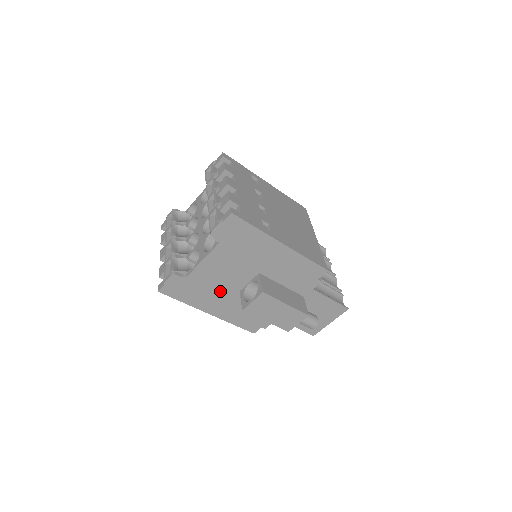
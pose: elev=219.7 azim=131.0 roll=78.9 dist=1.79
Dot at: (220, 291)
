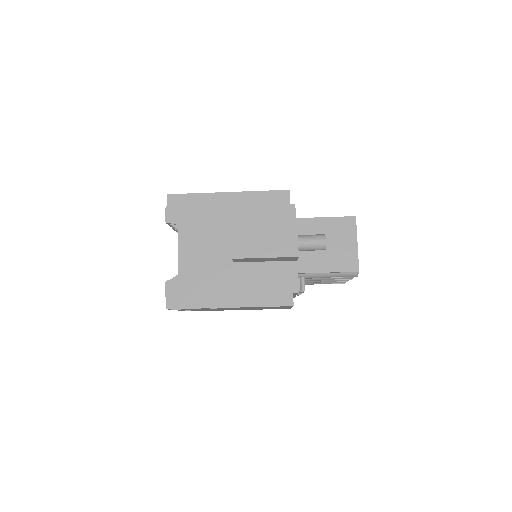
Dot at: (218, 274)
